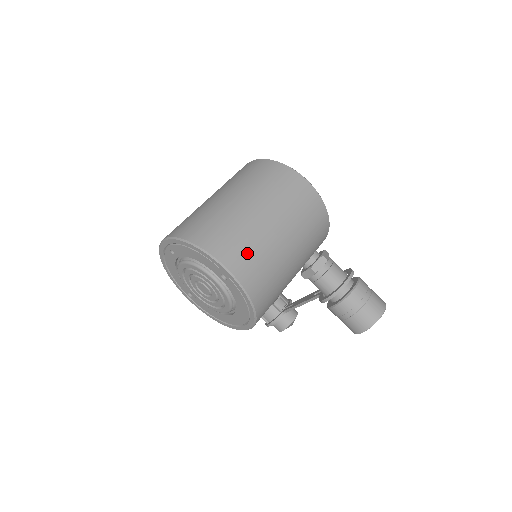
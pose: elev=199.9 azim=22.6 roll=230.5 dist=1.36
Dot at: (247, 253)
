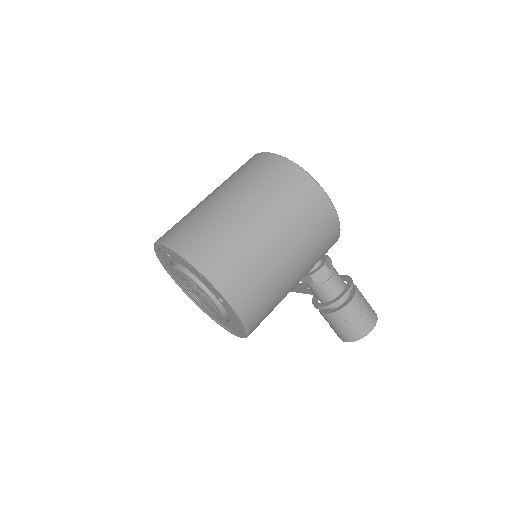
Dot at: (249, 280)
